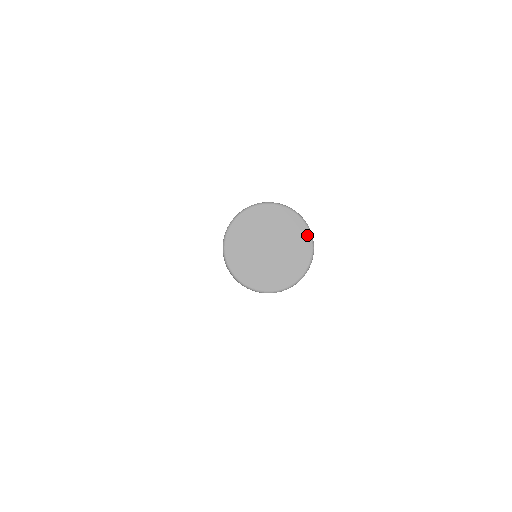
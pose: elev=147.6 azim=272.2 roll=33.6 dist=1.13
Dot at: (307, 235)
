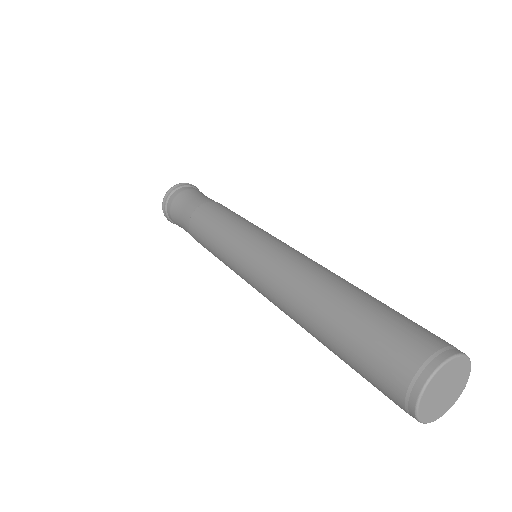
Dot at: (469, 367)
